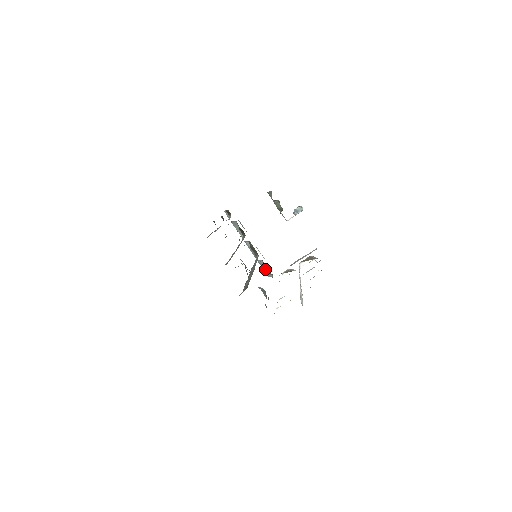
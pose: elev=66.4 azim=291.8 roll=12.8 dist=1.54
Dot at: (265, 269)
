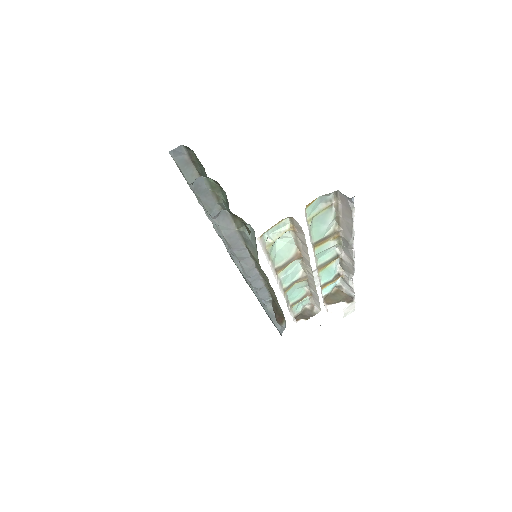
Dot at: (275, 314)
